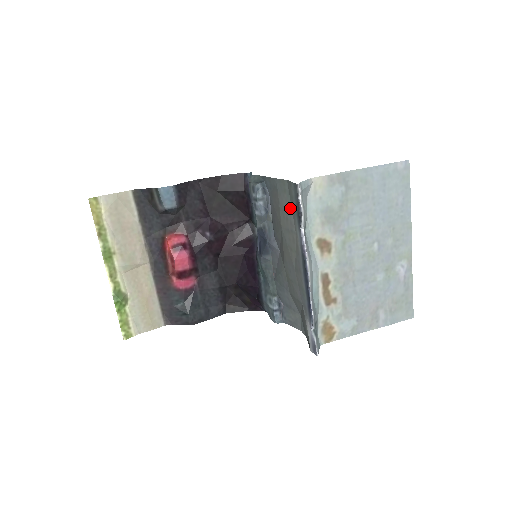
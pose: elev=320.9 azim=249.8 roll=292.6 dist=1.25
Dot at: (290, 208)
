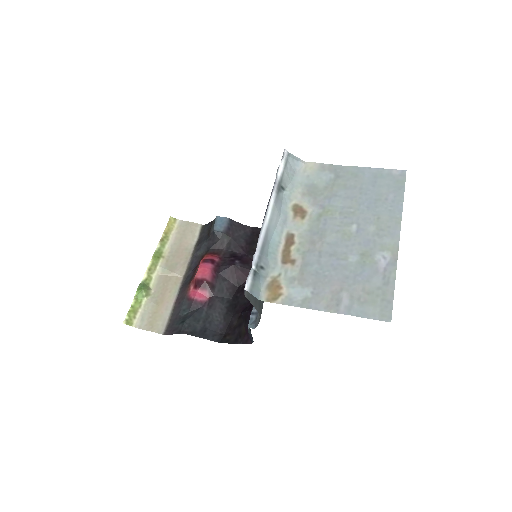
Dot at: occluded
